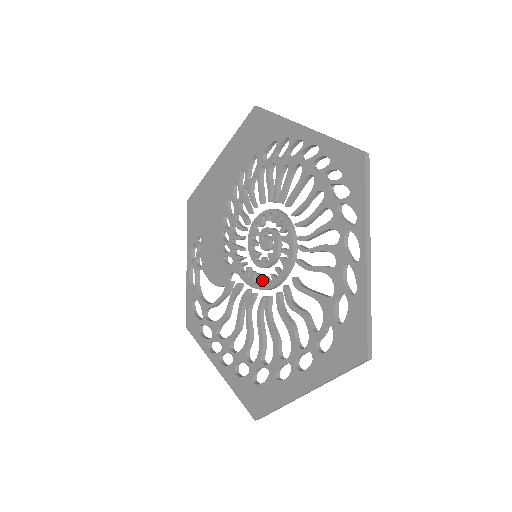
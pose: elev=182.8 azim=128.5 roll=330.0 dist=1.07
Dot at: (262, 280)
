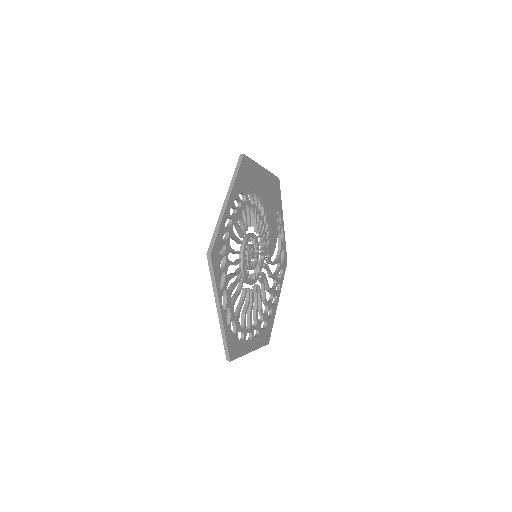
Dot at: (256, 273)
